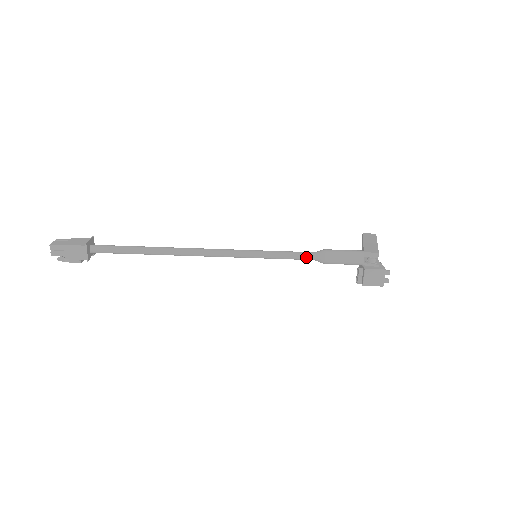
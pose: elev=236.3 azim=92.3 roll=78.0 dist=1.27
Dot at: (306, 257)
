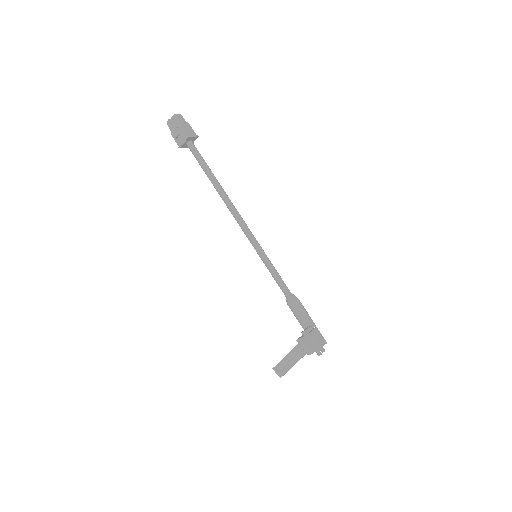
Dot at: (286, 286)
